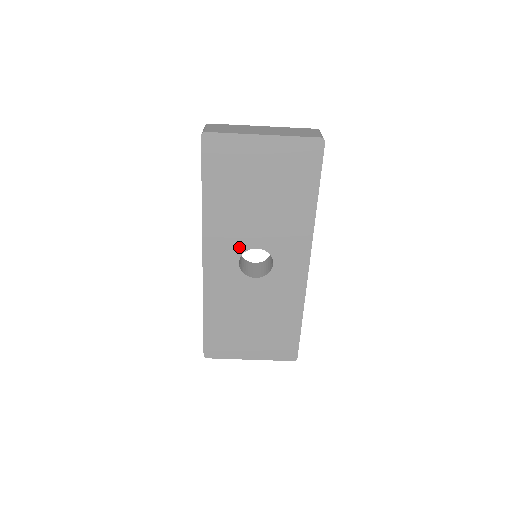
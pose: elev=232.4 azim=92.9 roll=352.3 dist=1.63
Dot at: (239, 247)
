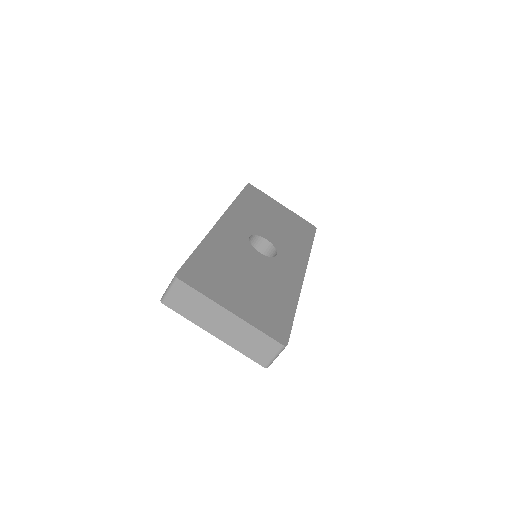
Dot at: (253, 230)
